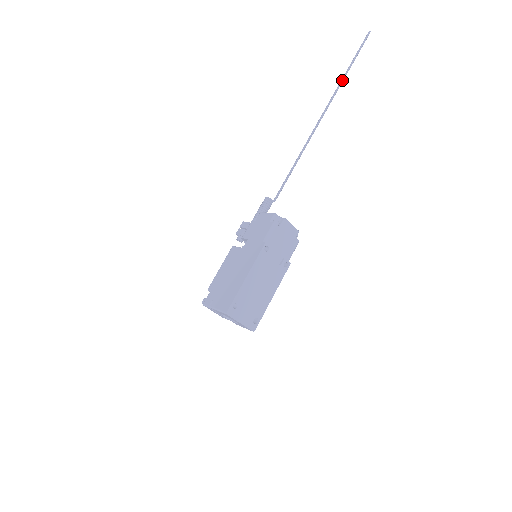
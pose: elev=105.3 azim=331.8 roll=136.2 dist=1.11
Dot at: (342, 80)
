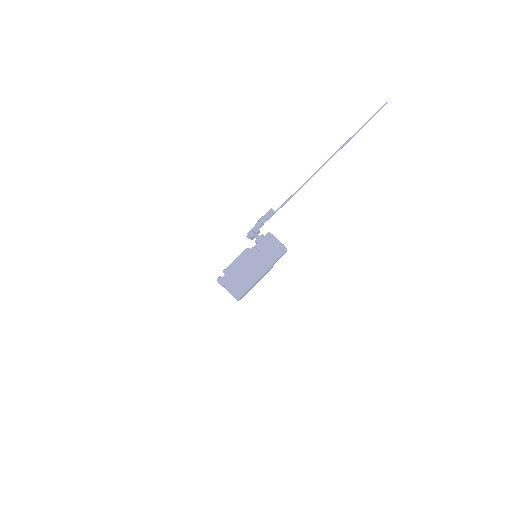
Dot at: occluded
